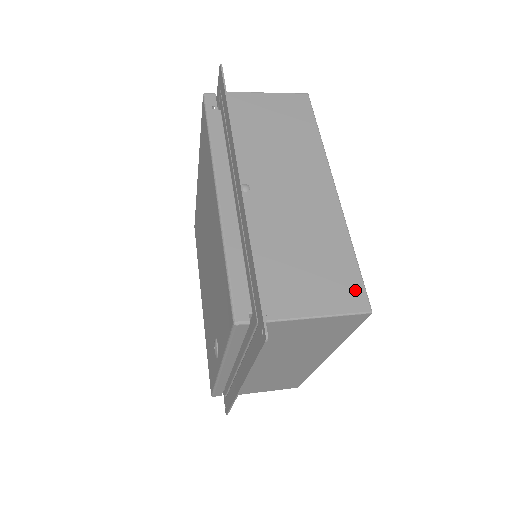
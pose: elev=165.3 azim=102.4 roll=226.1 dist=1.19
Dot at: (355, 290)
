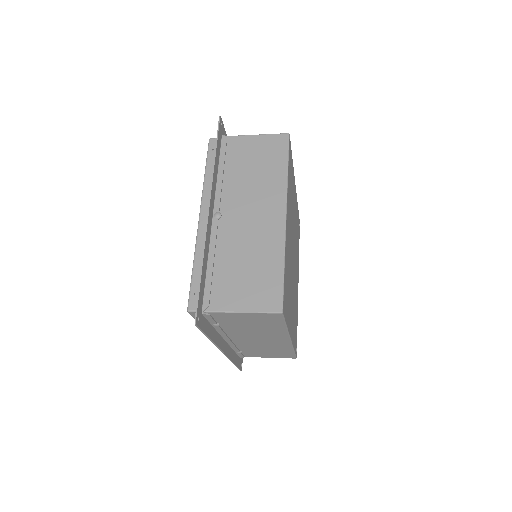
Dot at: (275, 296)
